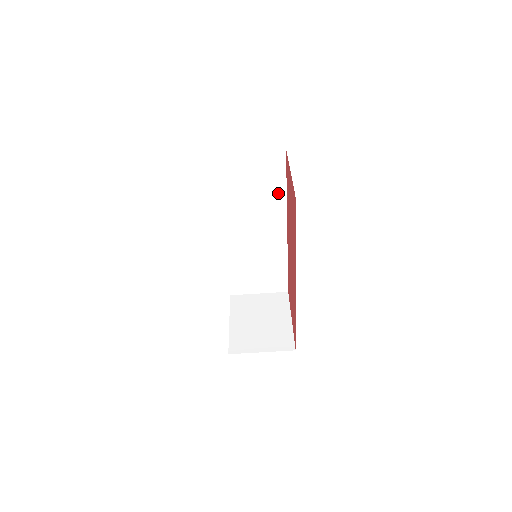
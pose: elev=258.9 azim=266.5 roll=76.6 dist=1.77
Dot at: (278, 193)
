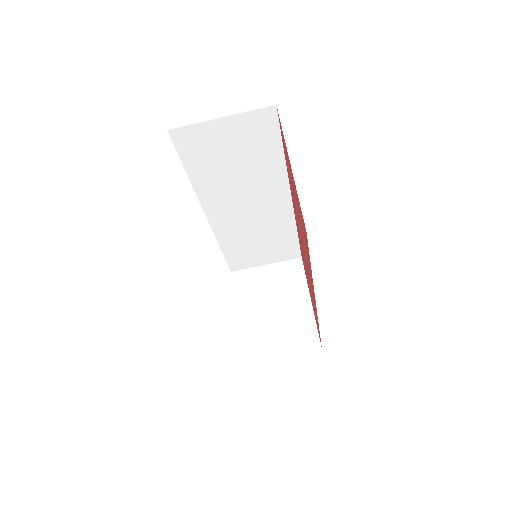
Dot at: (273, 161)
